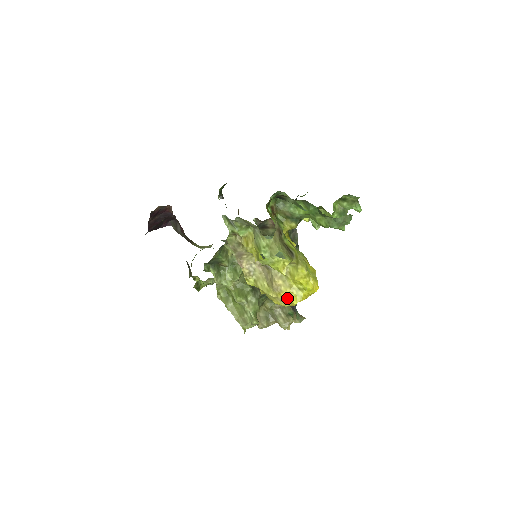
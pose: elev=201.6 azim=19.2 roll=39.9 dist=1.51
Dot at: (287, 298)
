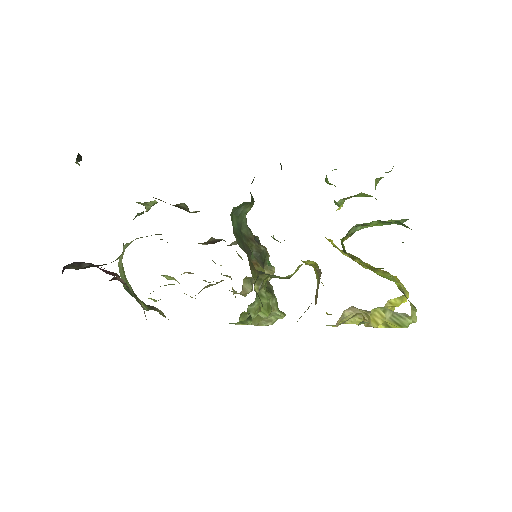
Dot at: occluded
